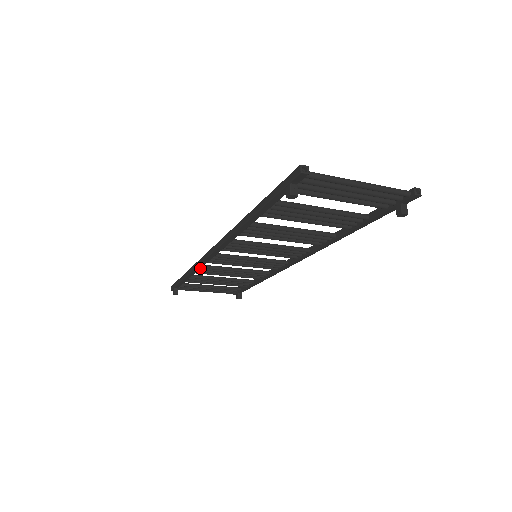
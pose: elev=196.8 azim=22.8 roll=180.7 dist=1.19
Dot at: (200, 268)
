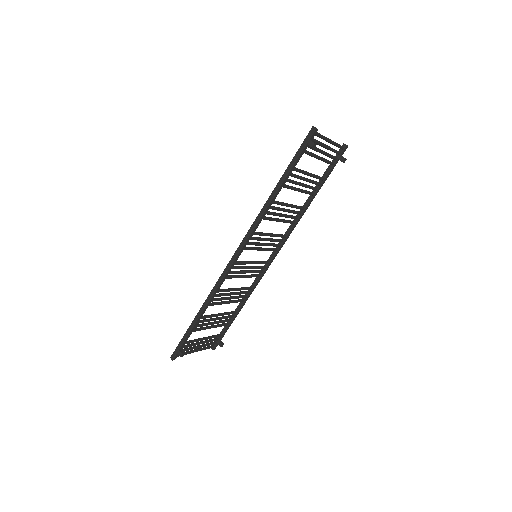
Dot at: (217, 291)
